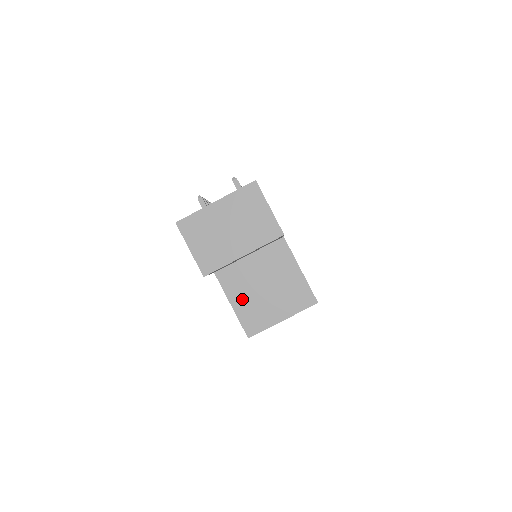
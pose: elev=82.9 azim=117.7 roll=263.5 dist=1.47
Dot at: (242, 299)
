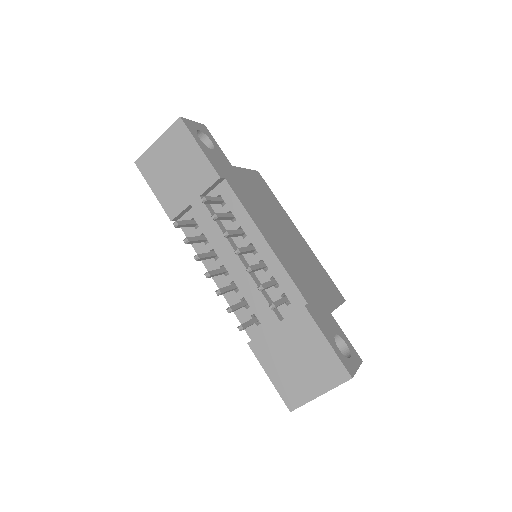
Dot at: occluded
